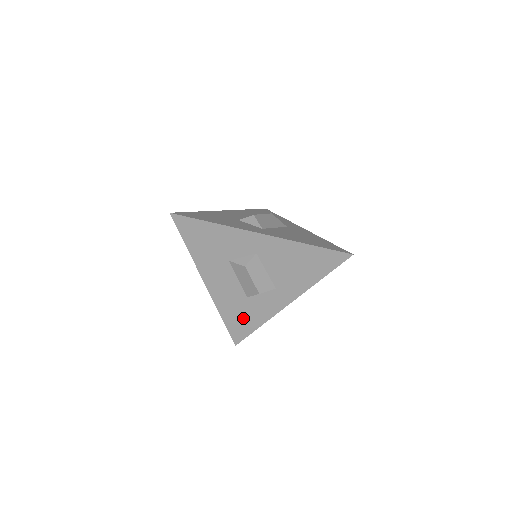
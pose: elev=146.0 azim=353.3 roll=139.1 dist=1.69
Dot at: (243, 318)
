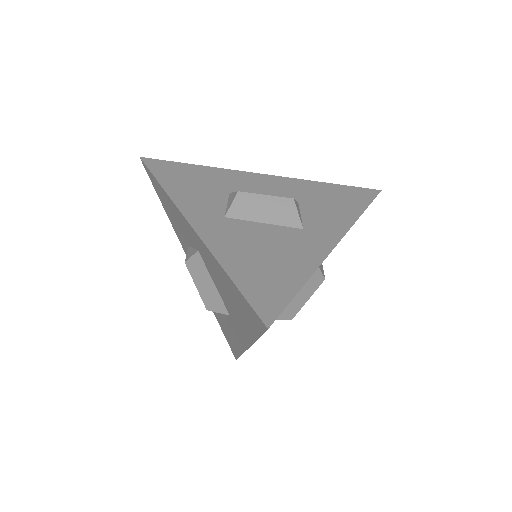
Dot at: (227, 331)
